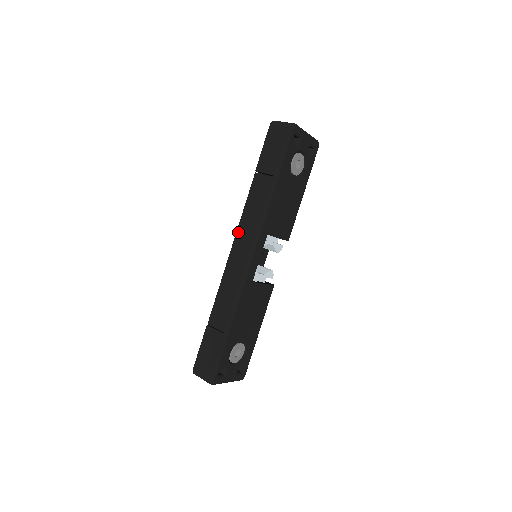
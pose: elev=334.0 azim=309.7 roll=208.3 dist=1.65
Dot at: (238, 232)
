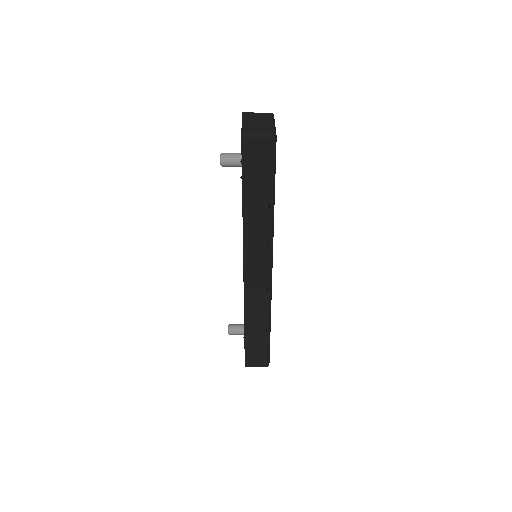
Dot at: (246, 258)
